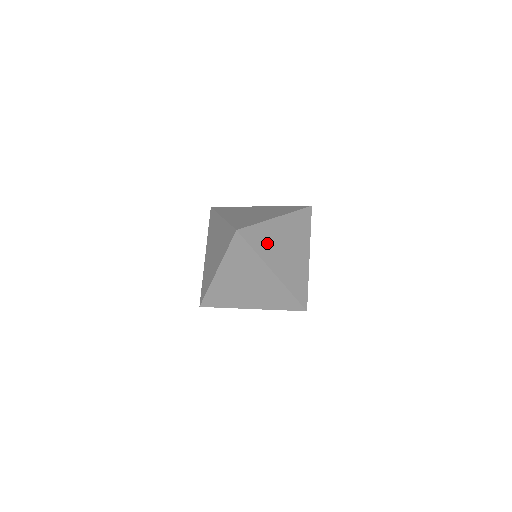
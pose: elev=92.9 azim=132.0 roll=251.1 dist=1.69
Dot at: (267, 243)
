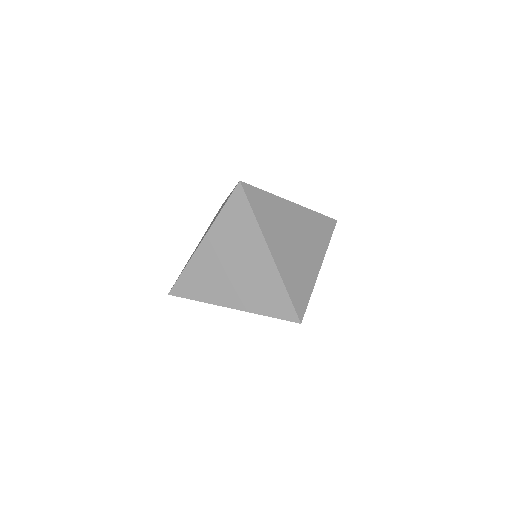
Dot at: (299, 275)
